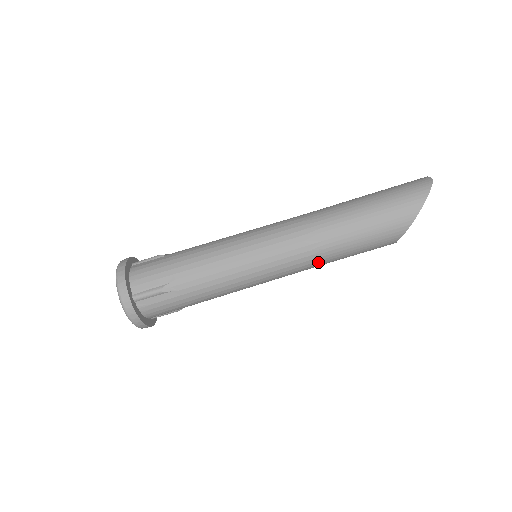
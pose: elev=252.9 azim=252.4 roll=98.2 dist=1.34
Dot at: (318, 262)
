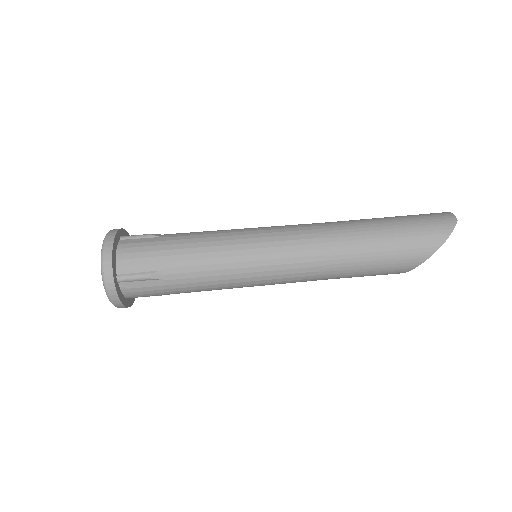
Dot at: (320, 278)
